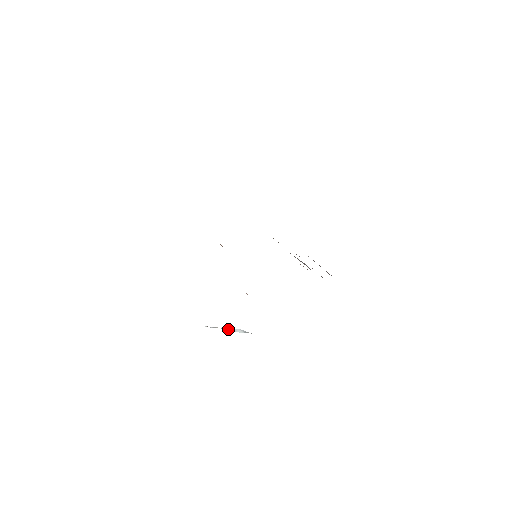
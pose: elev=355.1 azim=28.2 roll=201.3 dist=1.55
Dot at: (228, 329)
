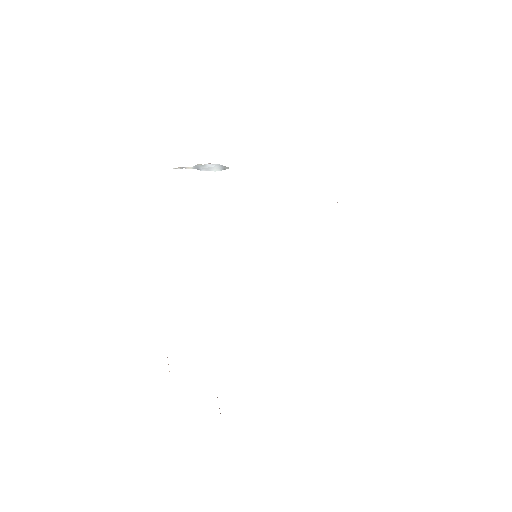
Dot at: (202, 169)
